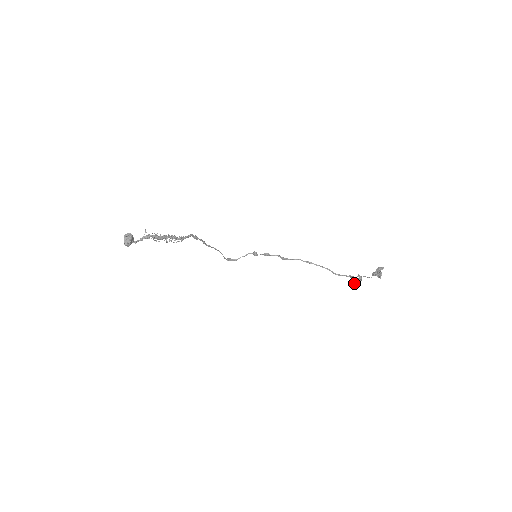
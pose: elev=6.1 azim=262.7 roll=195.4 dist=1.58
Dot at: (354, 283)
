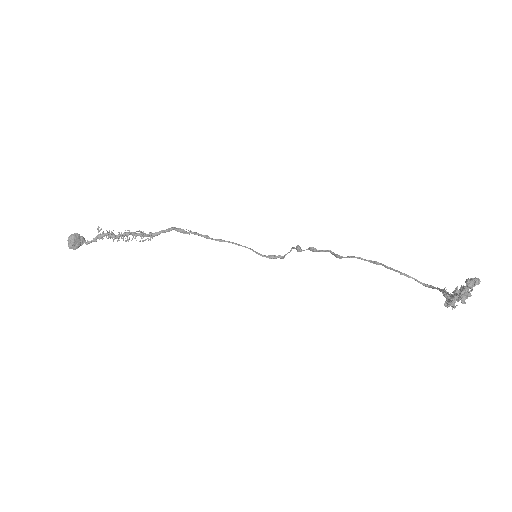
Dot at: (446, 305)
